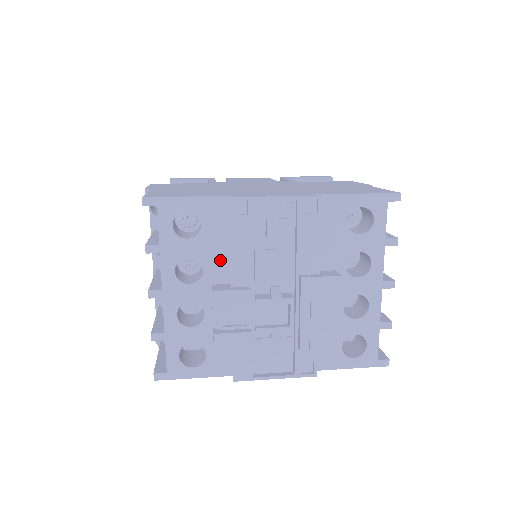
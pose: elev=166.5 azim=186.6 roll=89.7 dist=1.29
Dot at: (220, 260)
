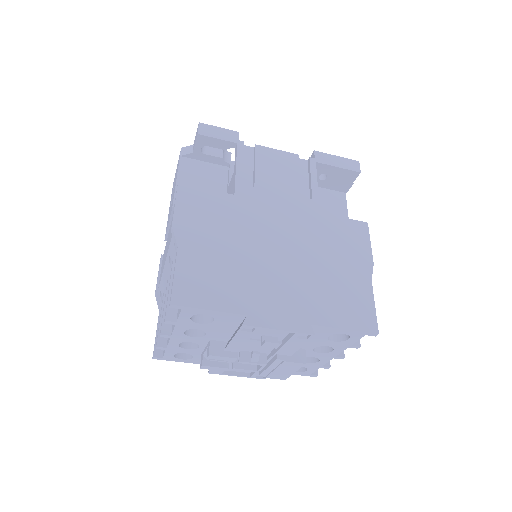
Dot at: (221, 334)
